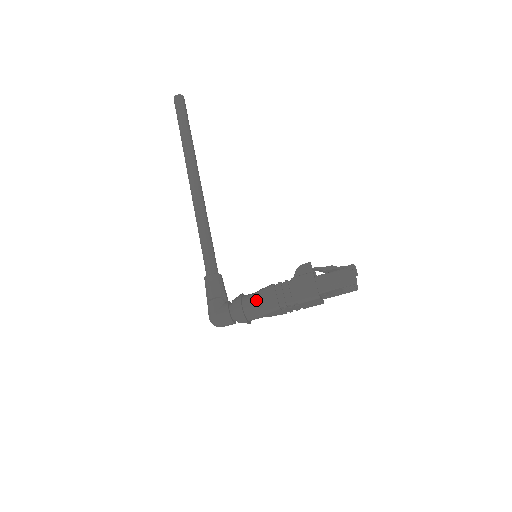
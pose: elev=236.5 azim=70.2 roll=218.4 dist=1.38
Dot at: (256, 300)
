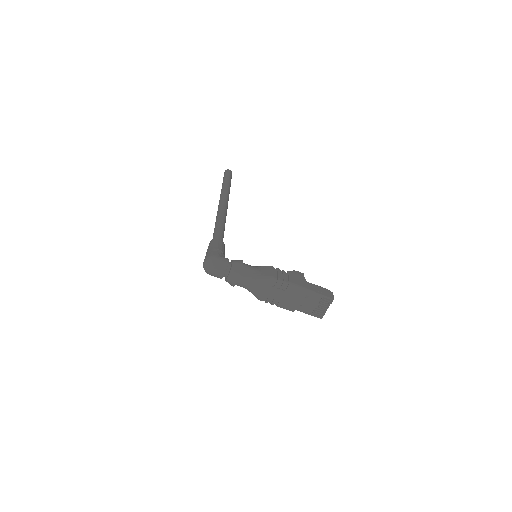
Dot at: (255, 267)
